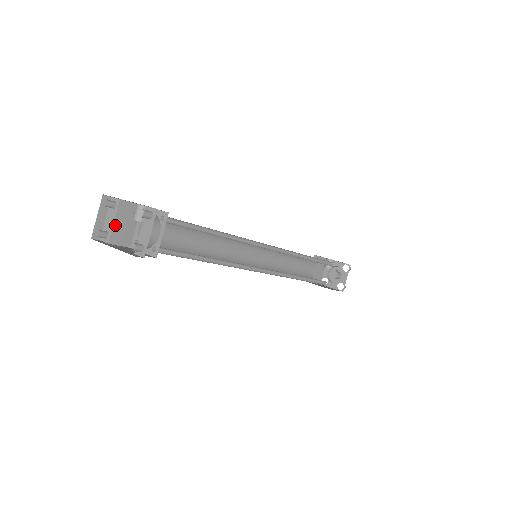
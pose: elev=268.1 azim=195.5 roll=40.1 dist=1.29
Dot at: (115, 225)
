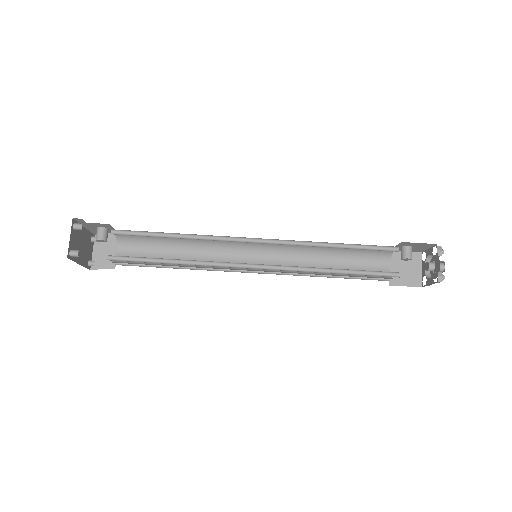
Dot at: (98, 253)
